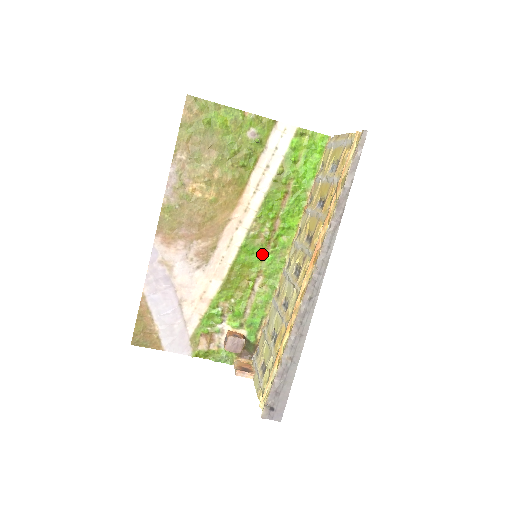
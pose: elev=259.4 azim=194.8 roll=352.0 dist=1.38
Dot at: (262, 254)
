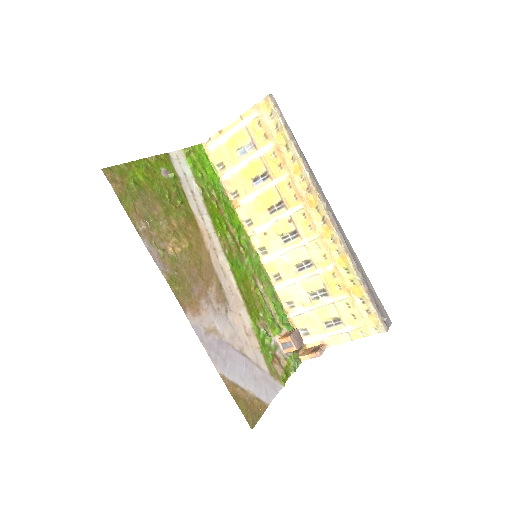
Dot at: (243, 262)
